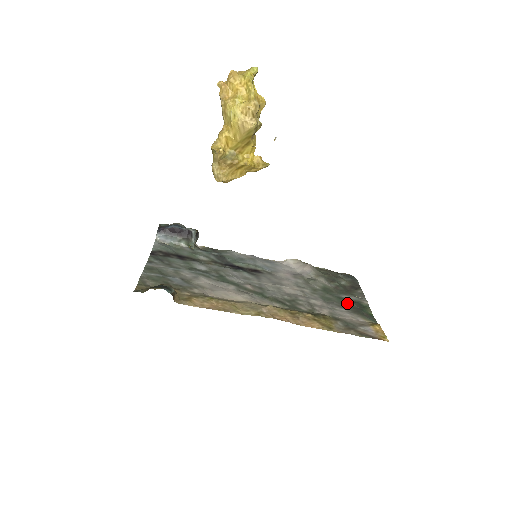
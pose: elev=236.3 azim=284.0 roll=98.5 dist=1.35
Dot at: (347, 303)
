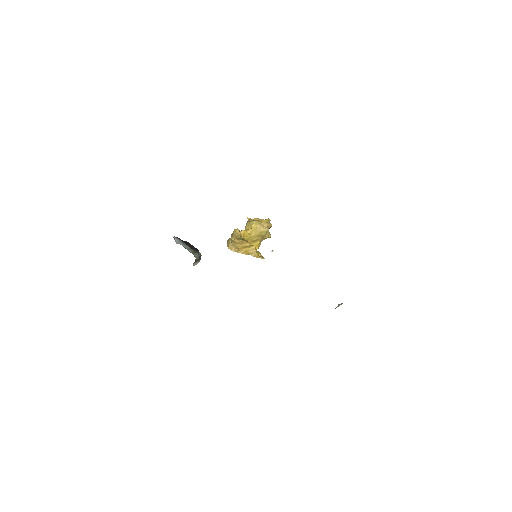
Dot at: occluded
